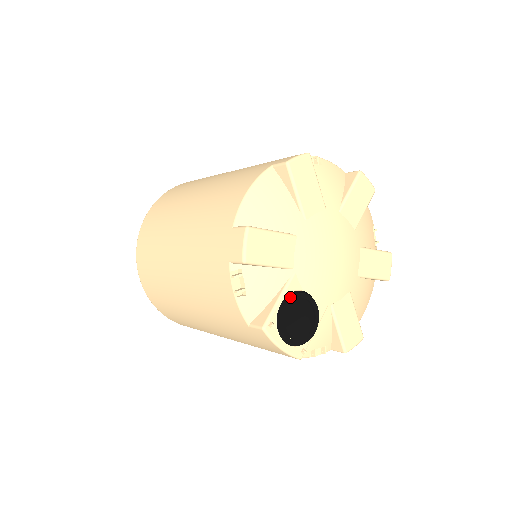
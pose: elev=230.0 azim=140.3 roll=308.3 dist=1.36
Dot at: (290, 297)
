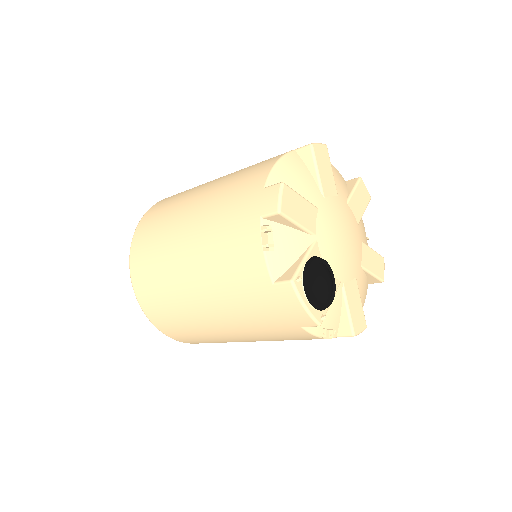
Dot at: (314, 258)
